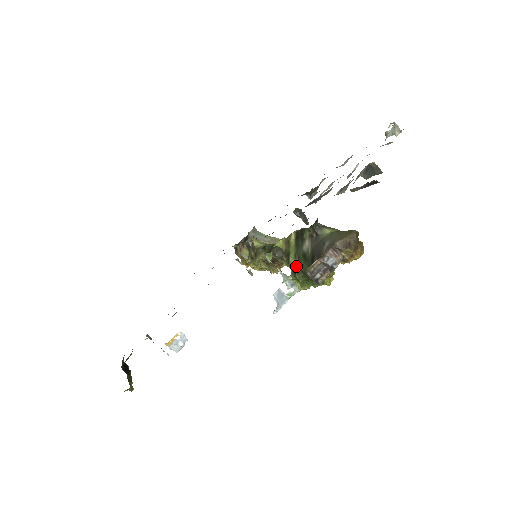
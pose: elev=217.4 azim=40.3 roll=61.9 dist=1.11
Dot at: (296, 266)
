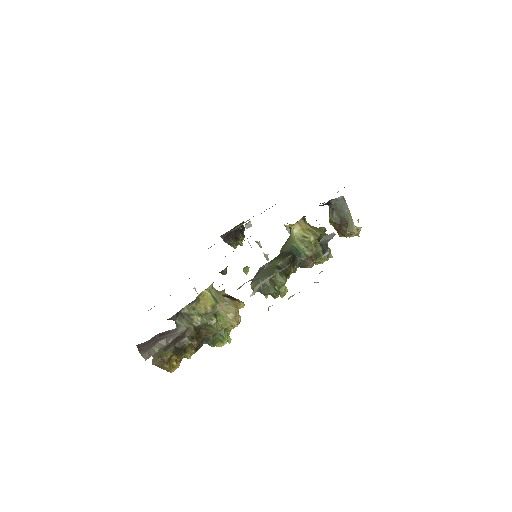
Dot at: occluded
